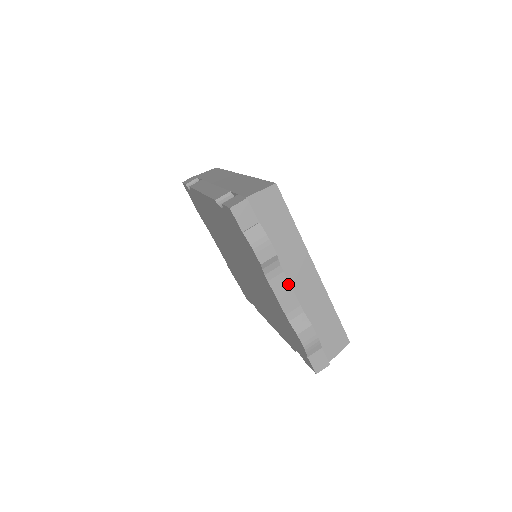
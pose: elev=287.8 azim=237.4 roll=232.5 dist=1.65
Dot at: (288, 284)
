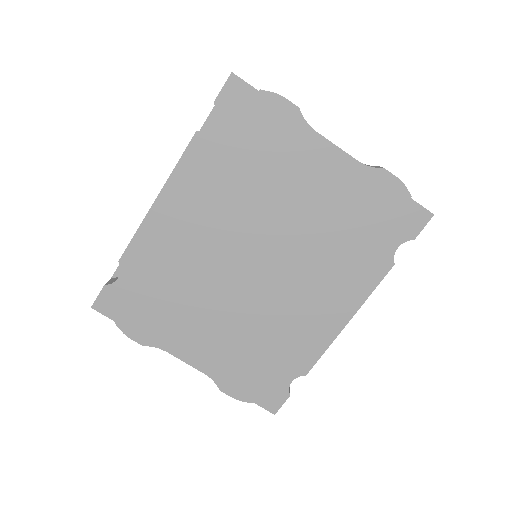
Dot at: occluded
